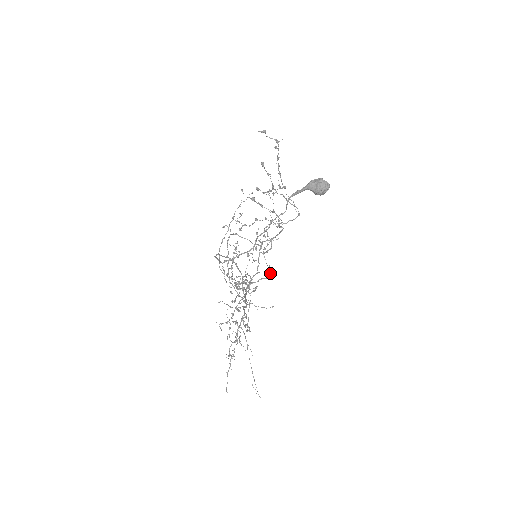
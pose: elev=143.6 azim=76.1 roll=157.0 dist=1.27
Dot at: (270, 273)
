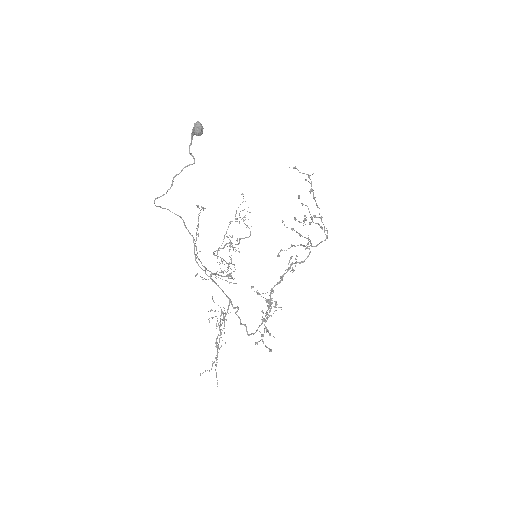
Dot at: (232, 247)
